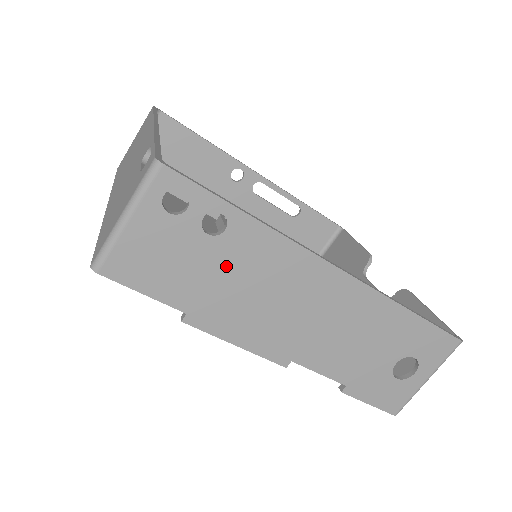
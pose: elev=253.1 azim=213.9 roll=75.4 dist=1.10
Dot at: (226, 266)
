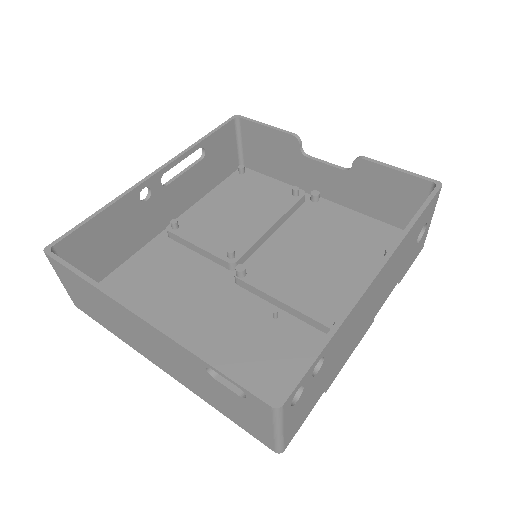
Dot at: (332, 360)
